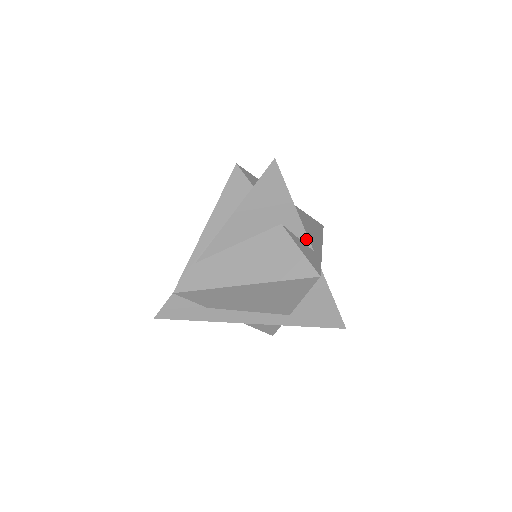
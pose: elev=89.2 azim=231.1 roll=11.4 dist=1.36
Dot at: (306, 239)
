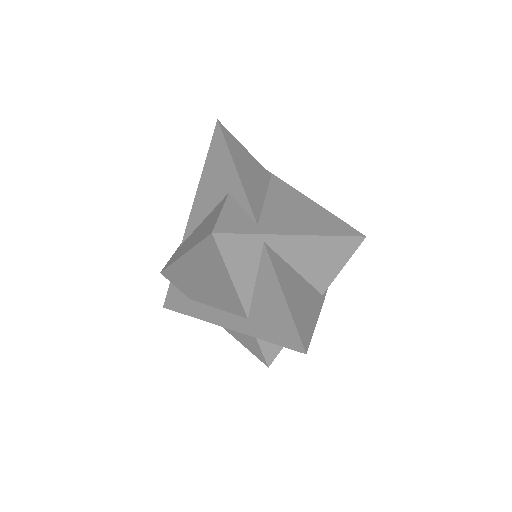
Dot at: (249, 209)
